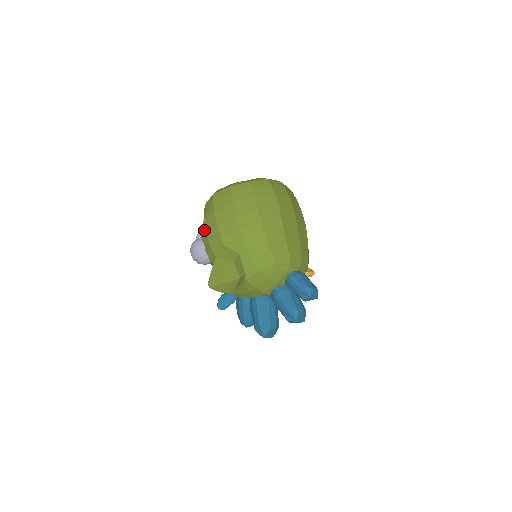
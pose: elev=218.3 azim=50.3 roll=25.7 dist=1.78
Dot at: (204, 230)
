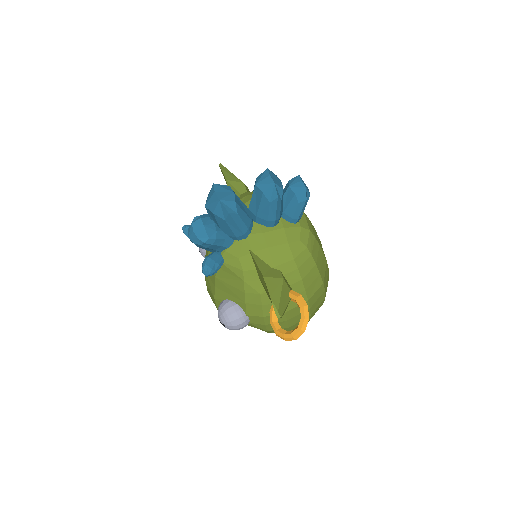
Dot at: occluded
